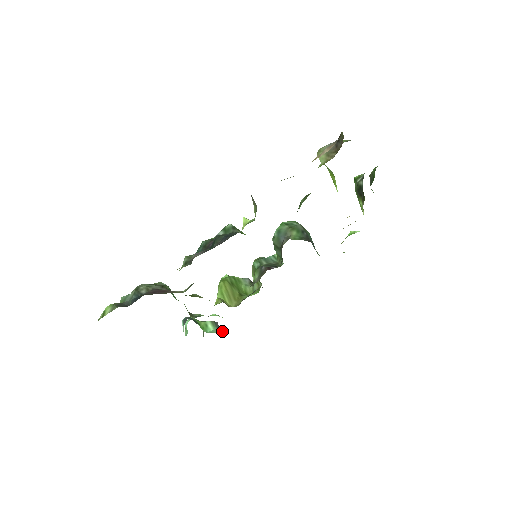
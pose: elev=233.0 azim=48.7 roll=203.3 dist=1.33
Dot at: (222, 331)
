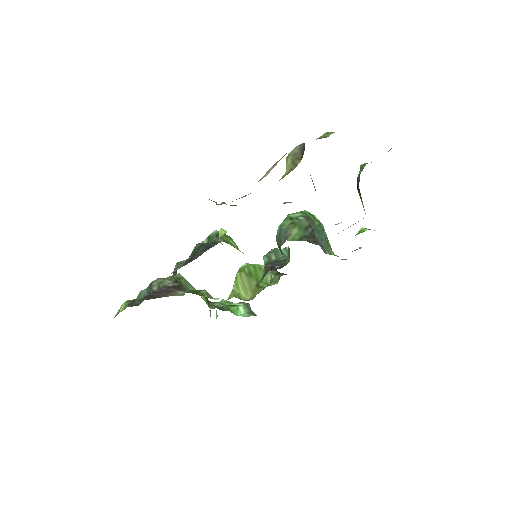
Dot at: (252, 315)
